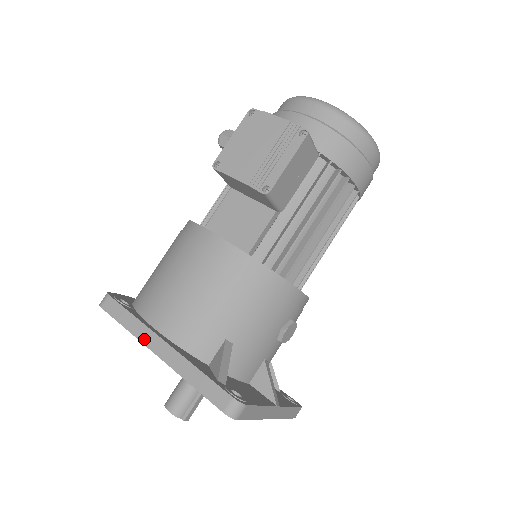
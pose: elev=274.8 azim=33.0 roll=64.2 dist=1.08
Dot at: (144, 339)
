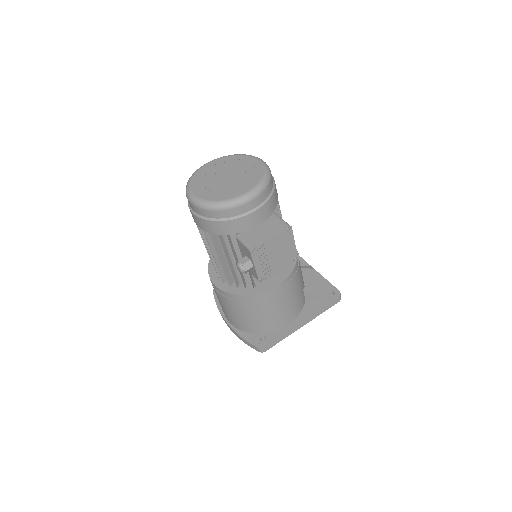
Dot at: (294, 331)
